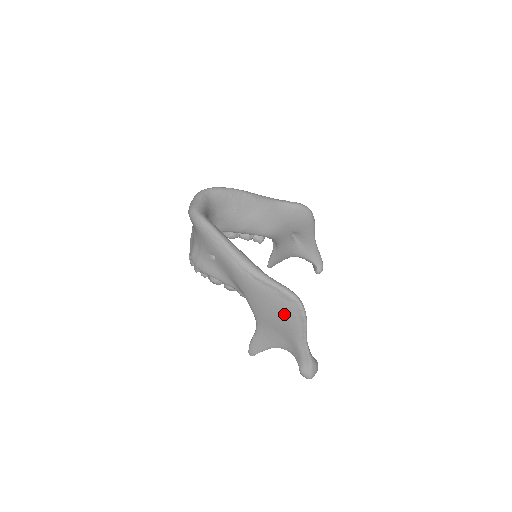
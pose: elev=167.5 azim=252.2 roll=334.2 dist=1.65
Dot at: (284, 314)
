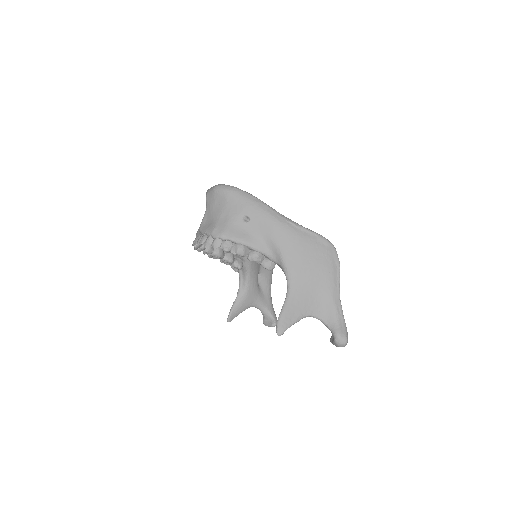
Dot at: (322, 261)
